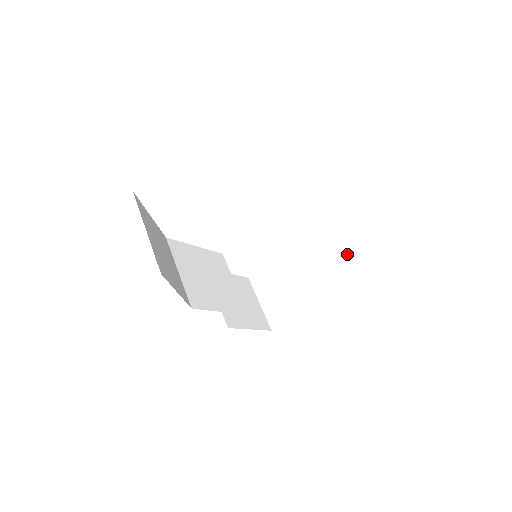
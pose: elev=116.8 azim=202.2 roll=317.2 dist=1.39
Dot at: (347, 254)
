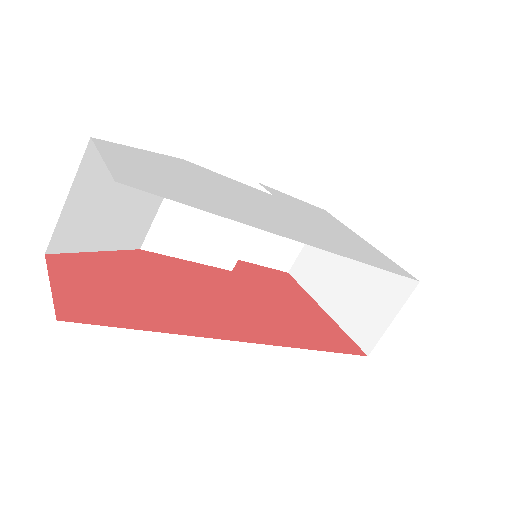
Dot at: (384, 325)
